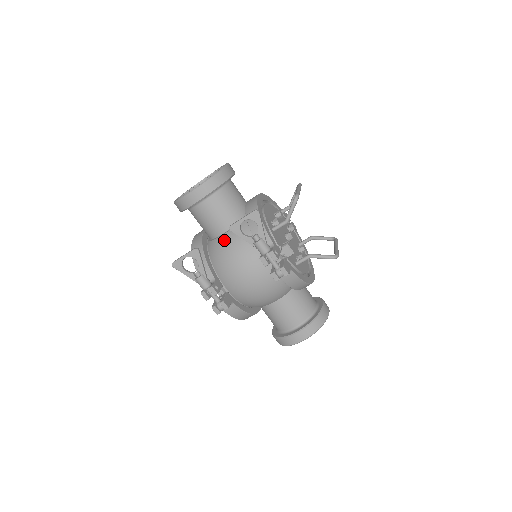
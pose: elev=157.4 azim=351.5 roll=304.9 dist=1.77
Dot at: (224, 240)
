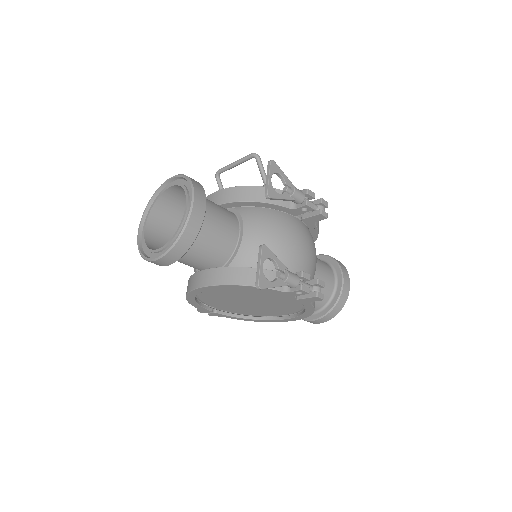
Dot at: (252, 236)
